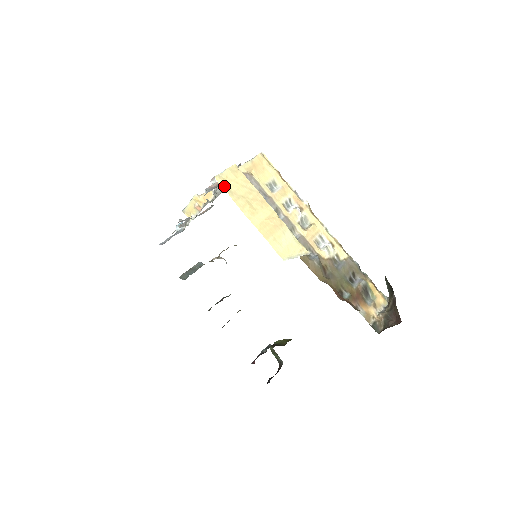
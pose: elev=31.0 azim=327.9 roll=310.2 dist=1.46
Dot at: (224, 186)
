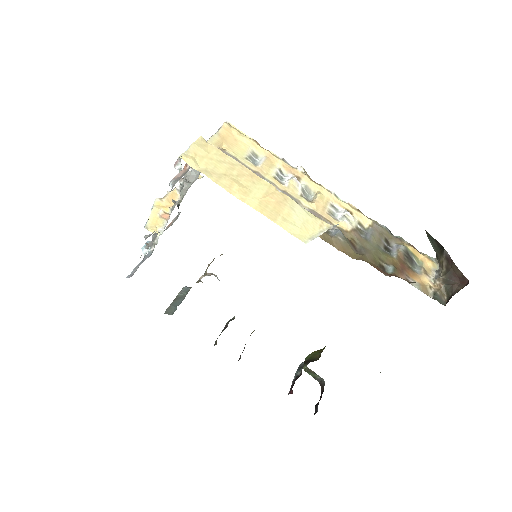
Dot at: (196, 166)
